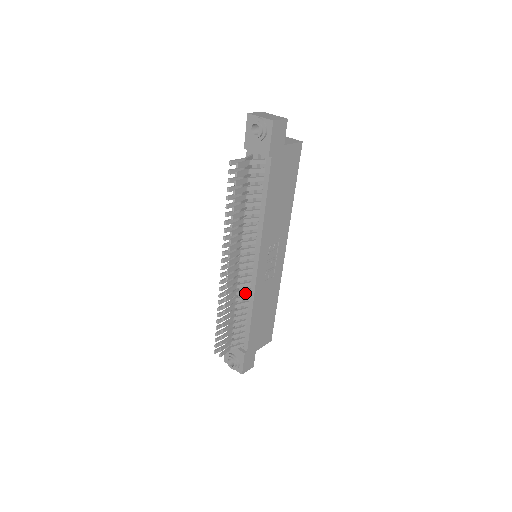
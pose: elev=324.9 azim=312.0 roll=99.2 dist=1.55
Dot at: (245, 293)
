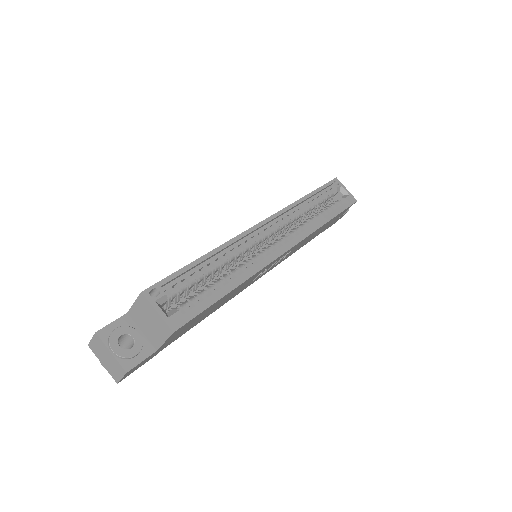
Dot at: occluded
